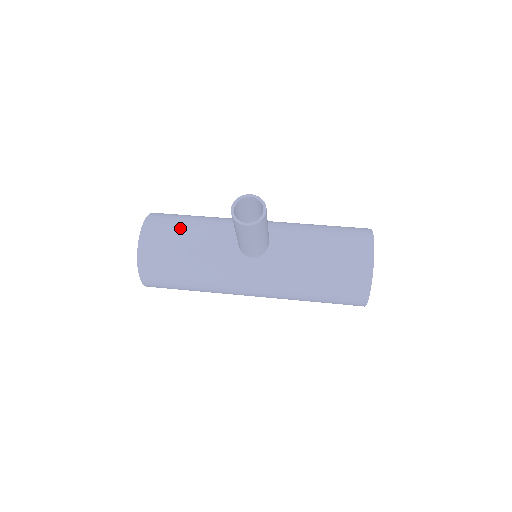
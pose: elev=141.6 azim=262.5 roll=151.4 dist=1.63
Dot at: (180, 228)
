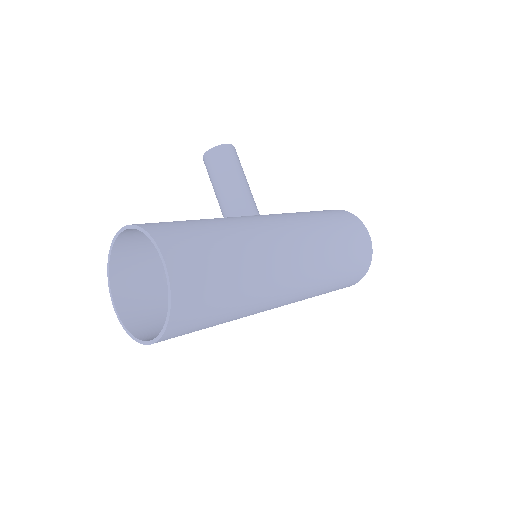
Dot at: occluded
